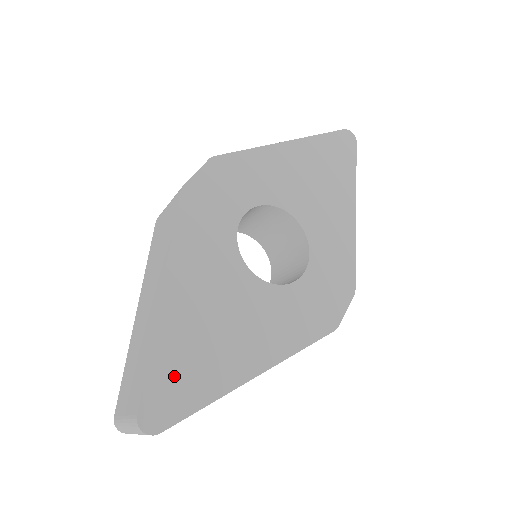
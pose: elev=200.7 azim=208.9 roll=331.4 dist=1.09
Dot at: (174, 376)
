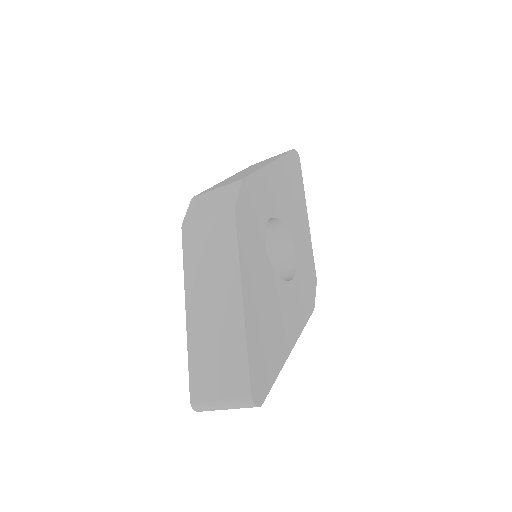
Dot at: (260, 361)
